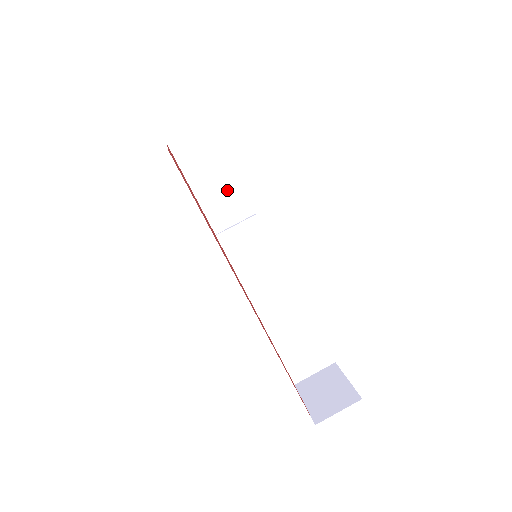
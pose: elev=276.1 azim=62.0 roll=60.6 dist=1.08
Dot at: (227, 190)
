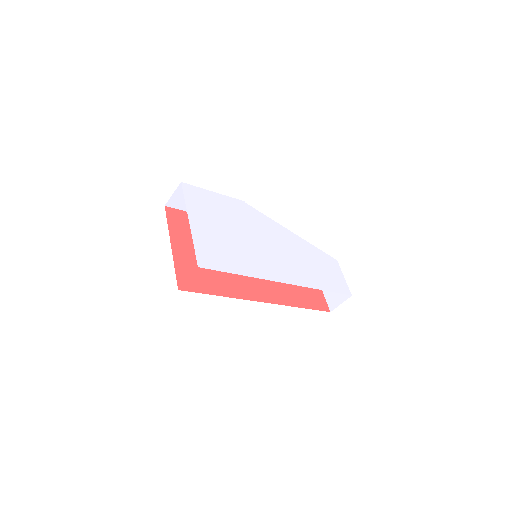
Dot at: occluded
